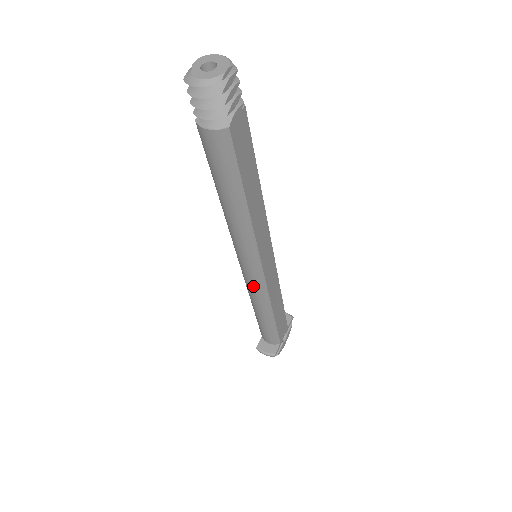
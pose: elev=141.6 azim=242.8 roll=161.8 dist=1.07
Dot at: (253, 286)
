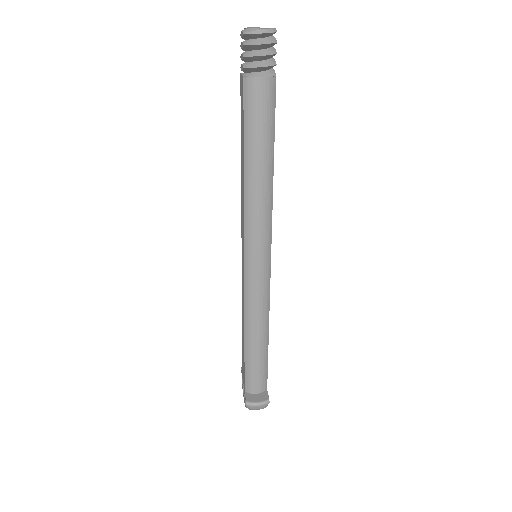
Dot at: (258, 290)
